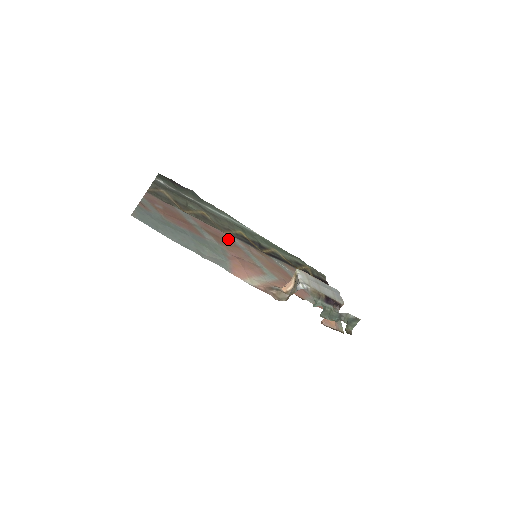
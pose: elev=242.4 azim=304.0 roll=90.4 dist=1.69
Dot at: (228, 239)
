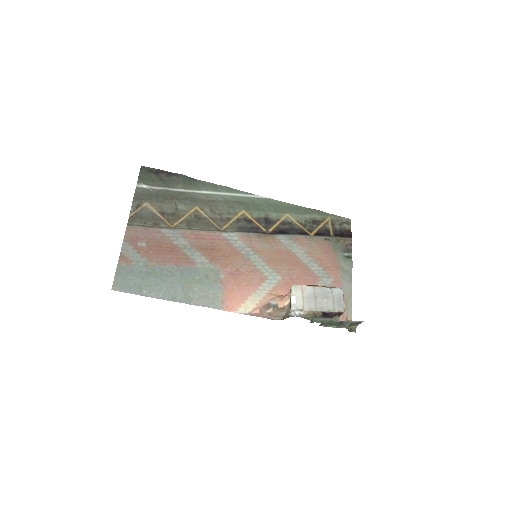
Dot at: (224, 244)
